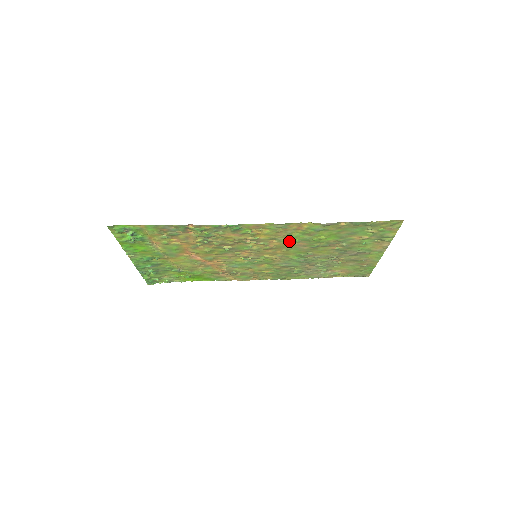
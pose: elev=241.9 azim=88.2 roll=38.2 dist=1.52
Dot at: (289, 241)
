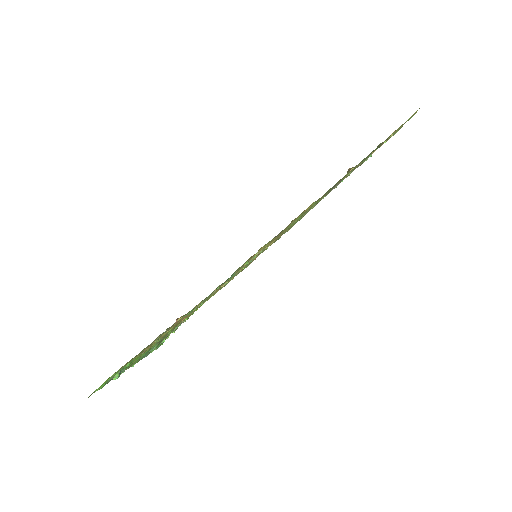
Dot at: (290, 225)
